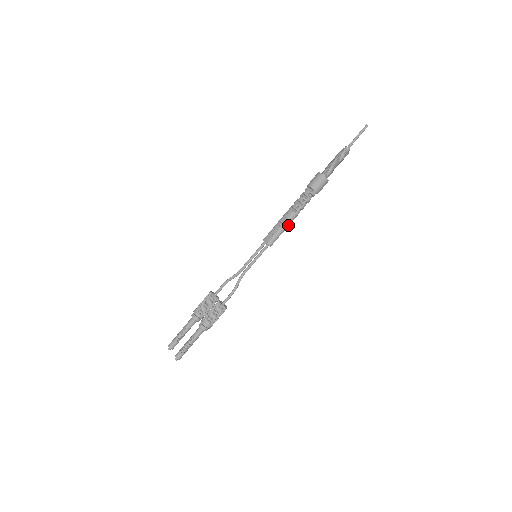
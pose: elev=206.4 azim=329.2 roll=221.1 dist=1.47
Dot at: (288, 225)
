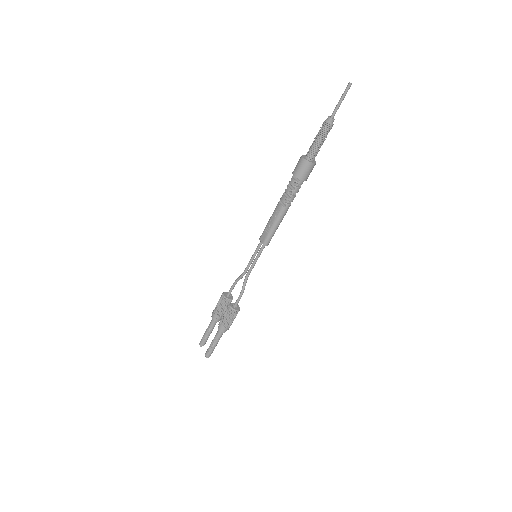
Dot at: (280, 221)
